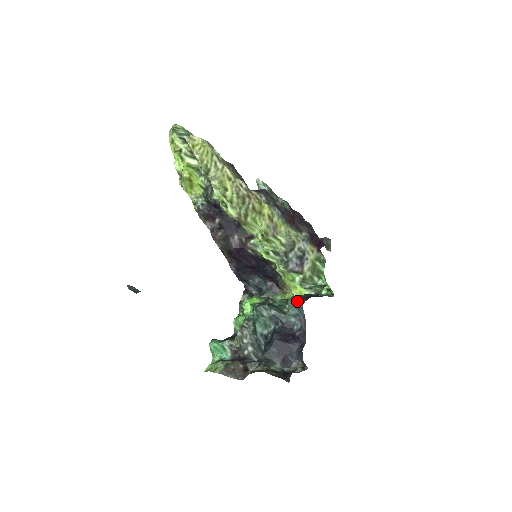
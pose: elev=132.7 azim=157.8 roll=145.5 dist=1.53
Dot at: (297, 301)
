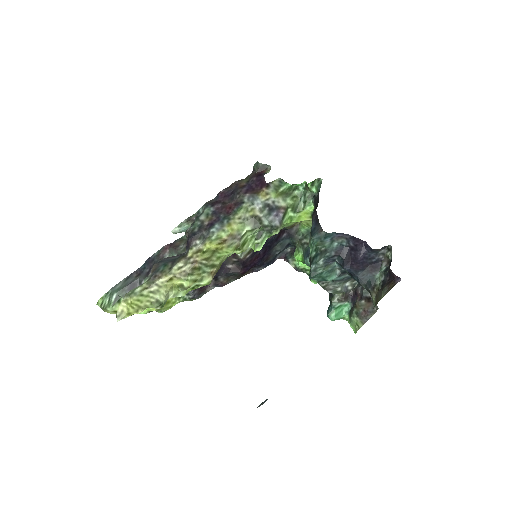
Dot at: (318, 236)
